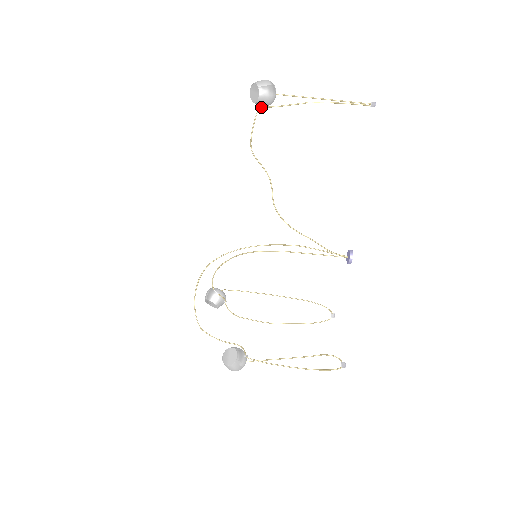
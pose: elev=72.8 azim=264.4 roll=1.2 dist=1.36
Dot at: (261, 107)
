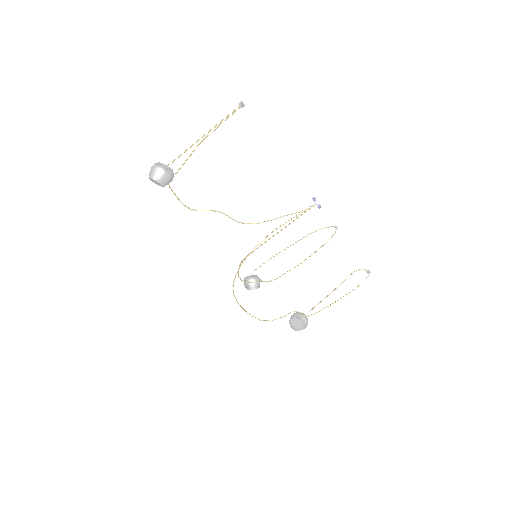
Dot at: occluded
